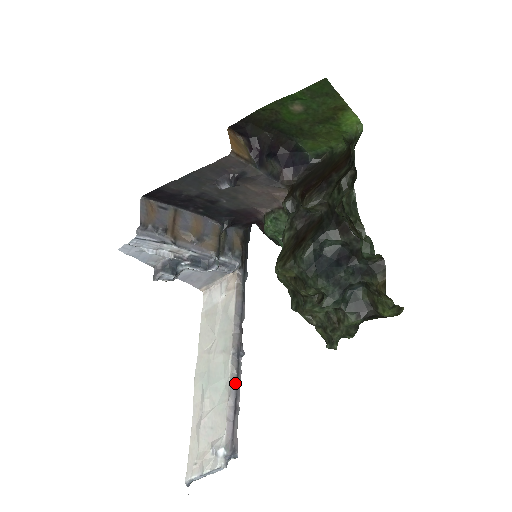
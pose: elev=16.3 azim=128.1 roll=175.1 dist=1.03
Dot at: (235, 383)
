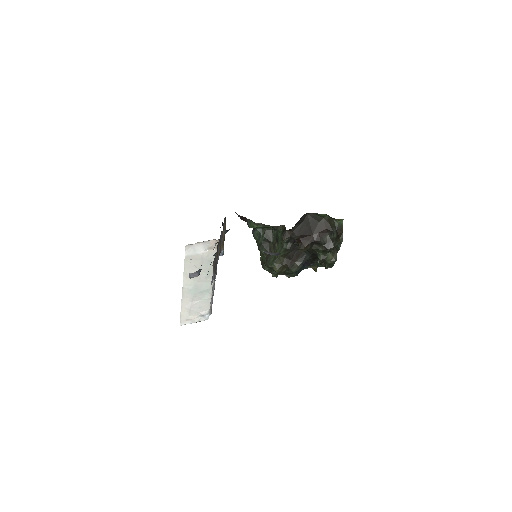
Dot at: (214, 289)
